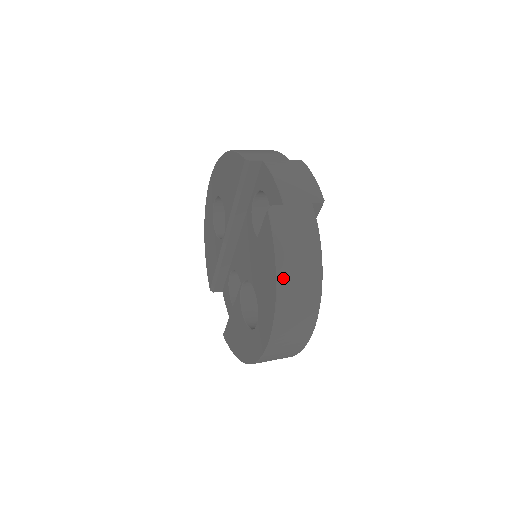
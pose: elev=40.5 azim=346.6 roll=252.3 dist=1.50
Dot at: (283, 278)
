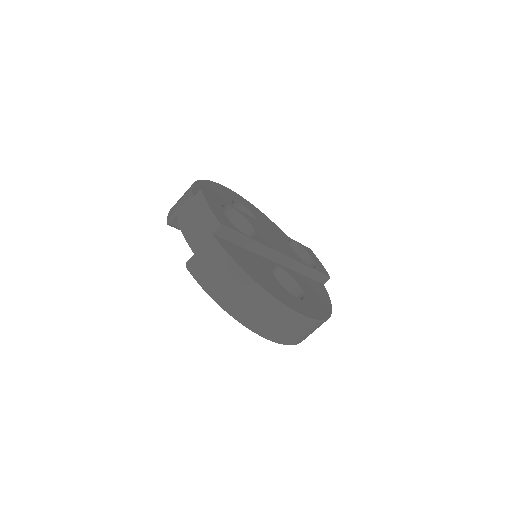
Dot at: (229, 307)
